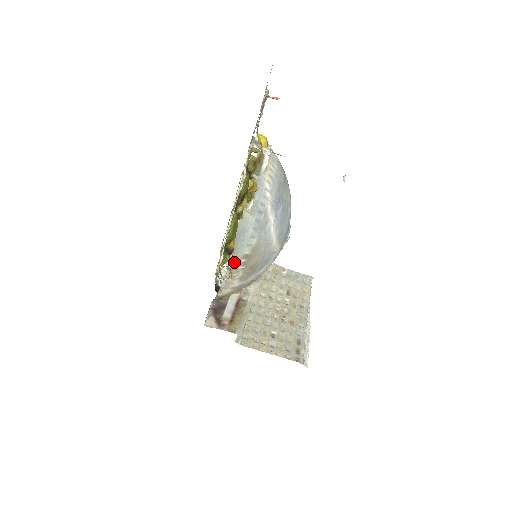
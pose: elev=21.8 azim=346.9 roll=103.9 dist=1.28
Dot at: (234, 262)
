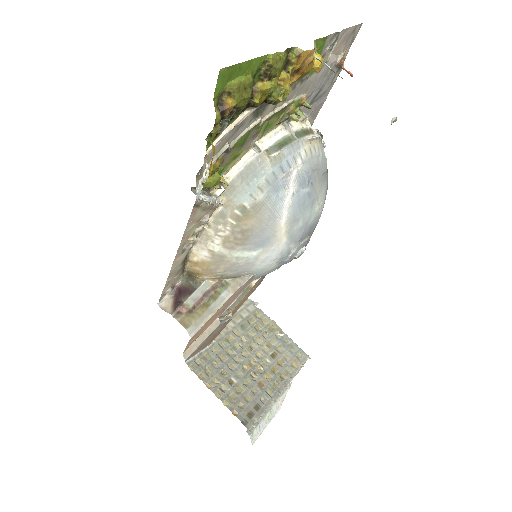
Dot at: (226, 207)
